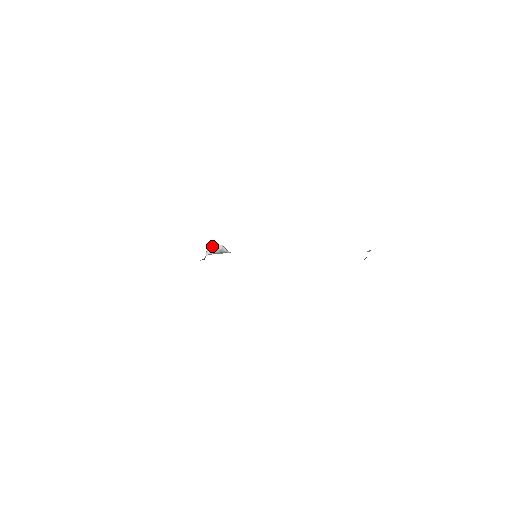
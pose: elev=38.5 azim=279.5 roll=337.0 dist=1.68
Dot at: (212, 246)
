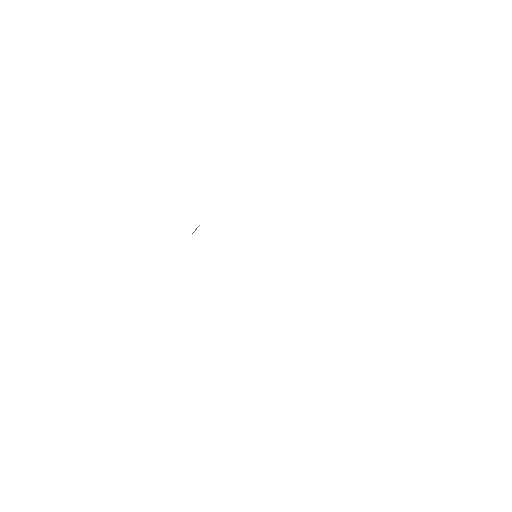
Dot at: occluded
